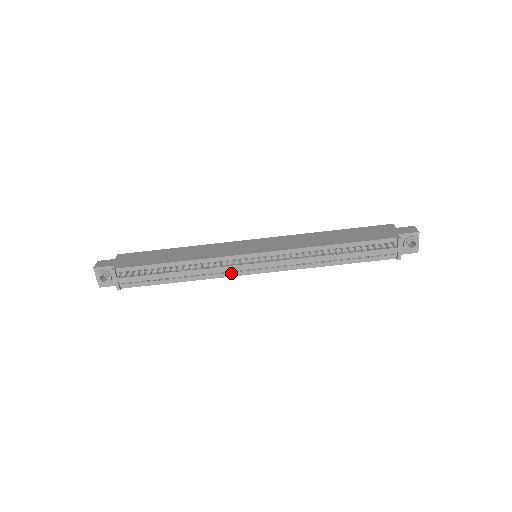
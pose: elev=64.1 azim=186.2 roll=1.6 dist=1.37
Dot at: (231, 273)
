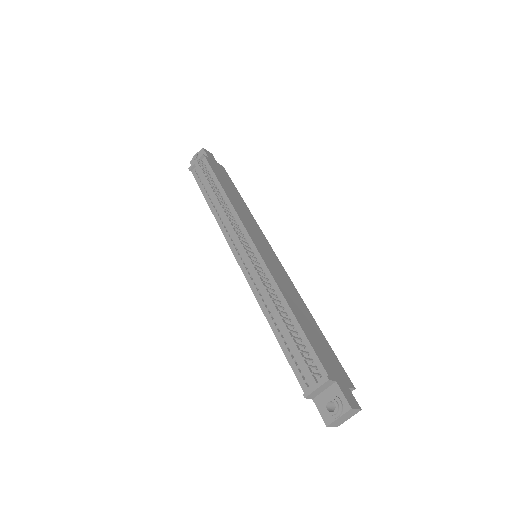
Dot at: (229, 237)
